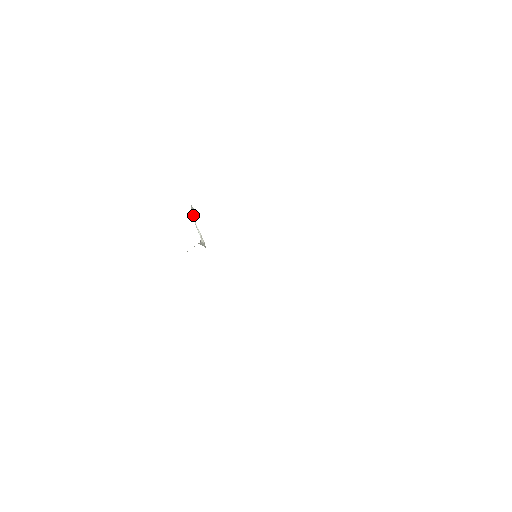
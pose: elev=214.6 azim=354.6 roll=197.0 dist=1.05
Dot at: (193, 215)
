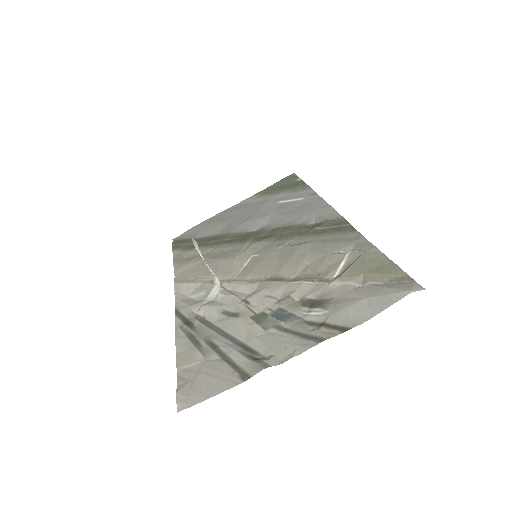
Dot at: (198, 251)
